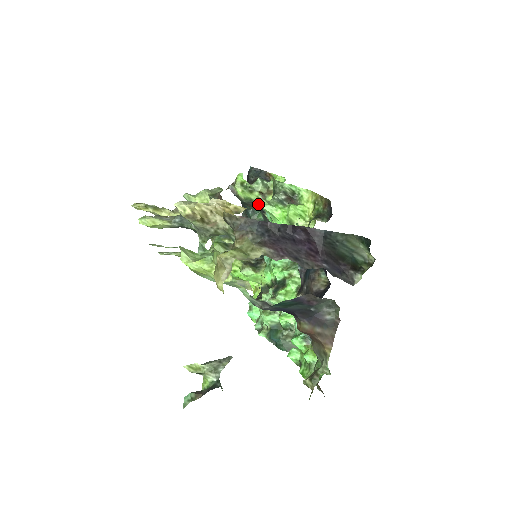
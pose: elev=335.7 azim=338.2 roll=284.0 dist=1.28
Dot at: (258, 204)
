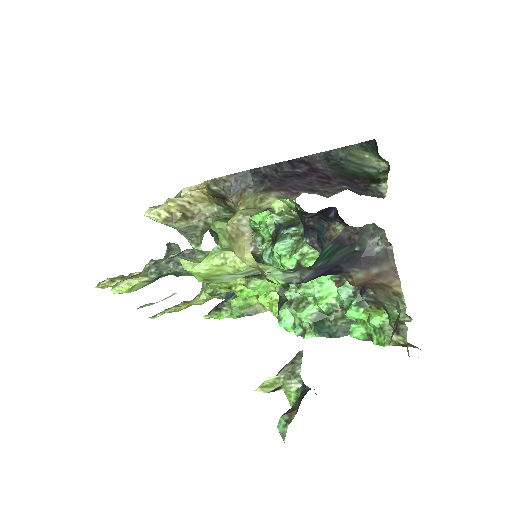
Dot at: occluded
